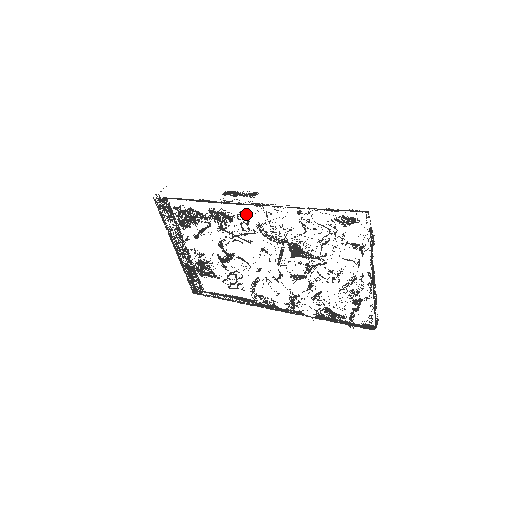
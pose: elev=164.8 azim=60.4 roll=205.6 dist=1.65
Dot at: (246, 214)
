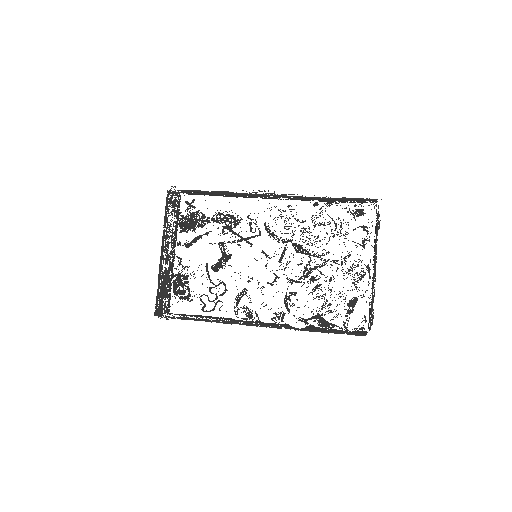
Dot at: occluded
